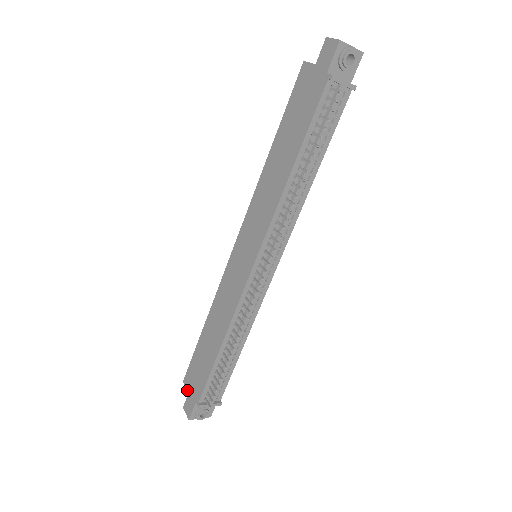
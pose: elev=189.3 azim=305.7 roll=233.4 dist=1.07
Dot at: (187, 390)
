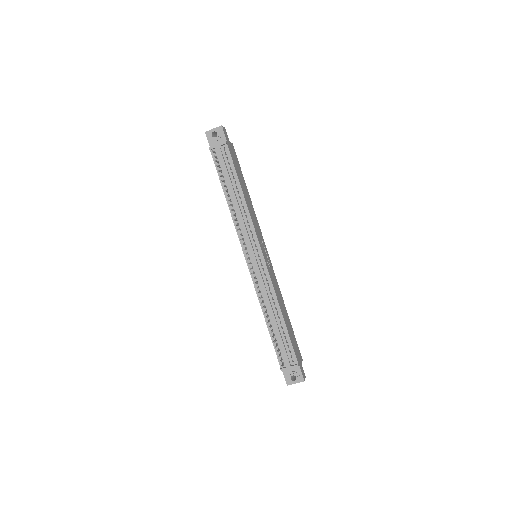
Dot at: occluded
